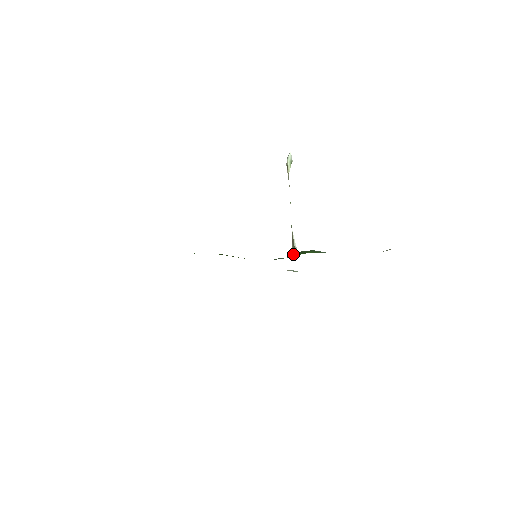
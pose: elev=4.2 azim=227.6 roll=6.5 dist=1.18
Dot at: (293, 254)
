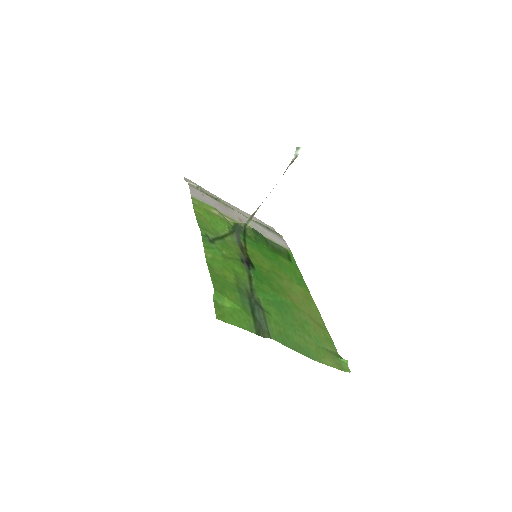
Dot at: (254, 236)
